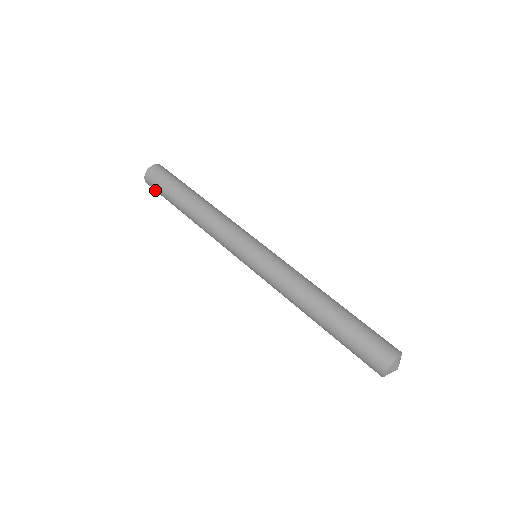
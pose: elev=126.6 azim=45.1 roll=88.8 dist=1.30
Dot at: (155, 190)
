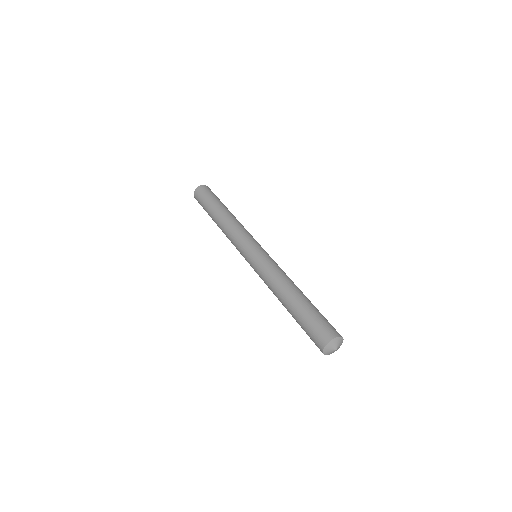
Dot at: occluded
